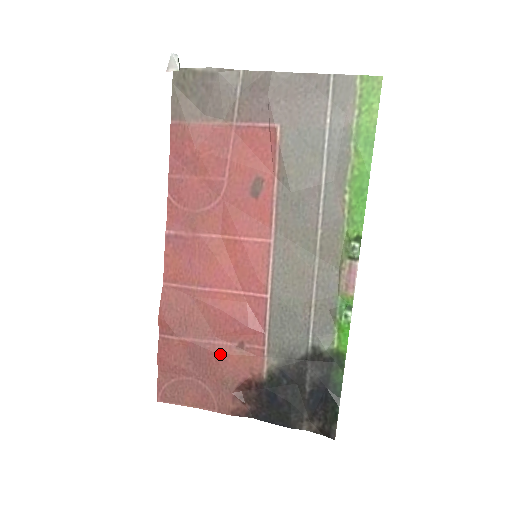
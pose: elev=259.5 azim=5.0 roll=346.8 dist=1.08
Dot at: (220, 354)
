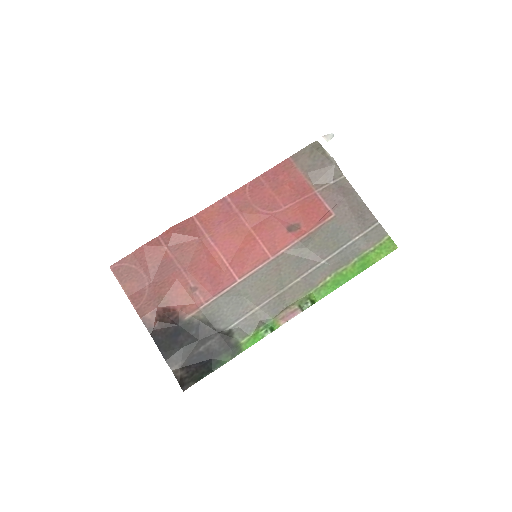
Dot at: (178, 281)
